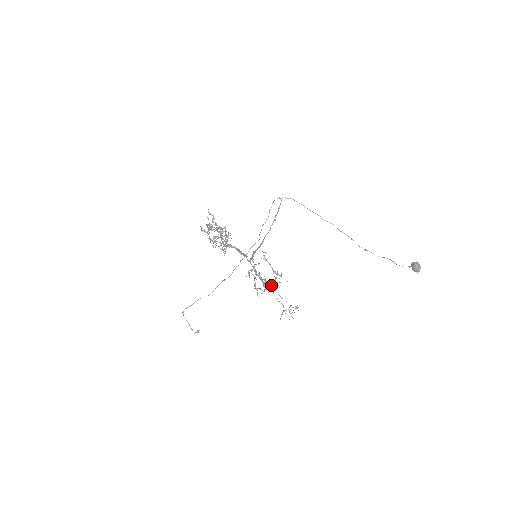
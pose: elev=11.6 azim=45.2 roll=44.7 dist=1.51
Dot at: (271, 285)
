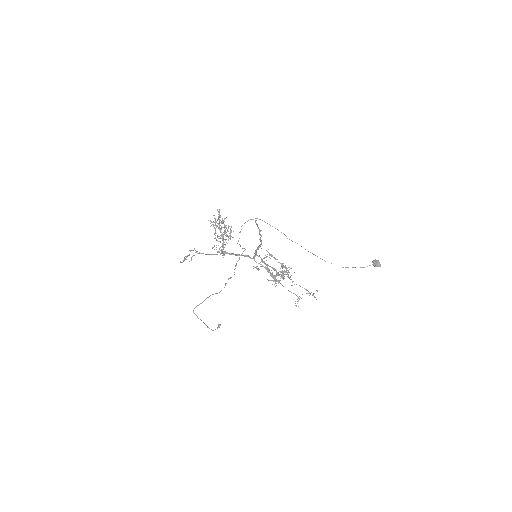
Dot at: occluded
